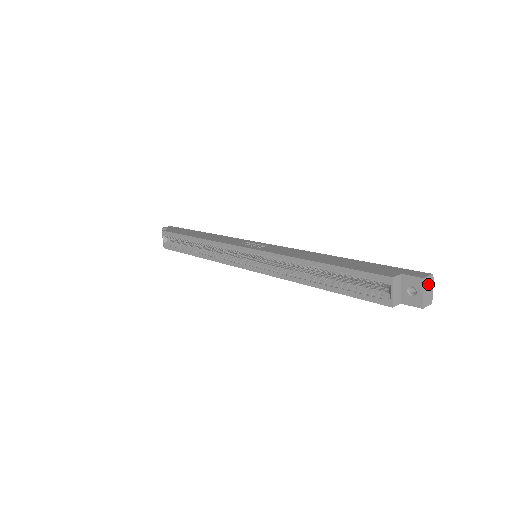
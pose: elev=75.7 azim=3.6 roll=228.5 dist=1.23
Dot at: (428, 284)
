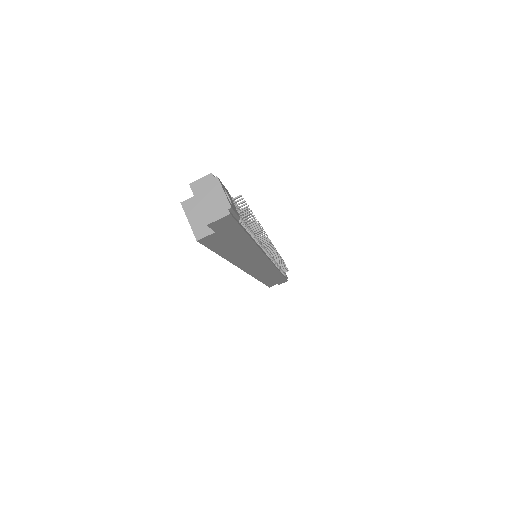
Dot at: (206, 189)
